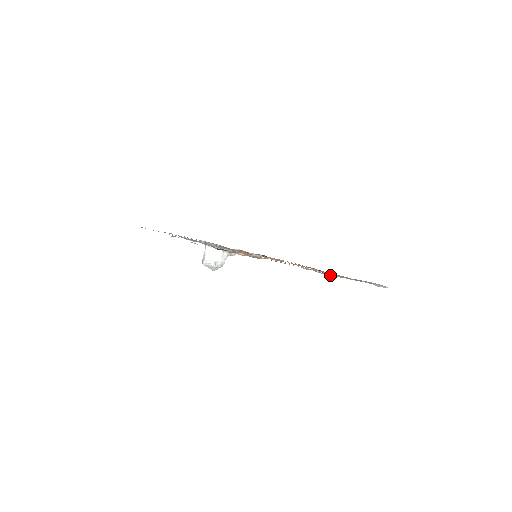
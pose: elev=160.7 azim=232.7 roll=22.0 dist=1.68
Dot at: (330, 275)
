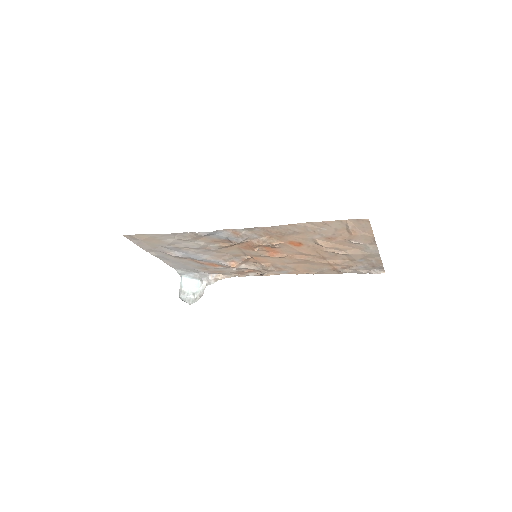
Dot at: (355, 234)
